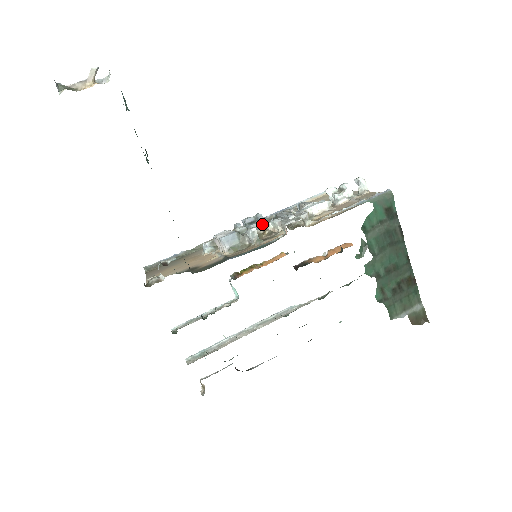
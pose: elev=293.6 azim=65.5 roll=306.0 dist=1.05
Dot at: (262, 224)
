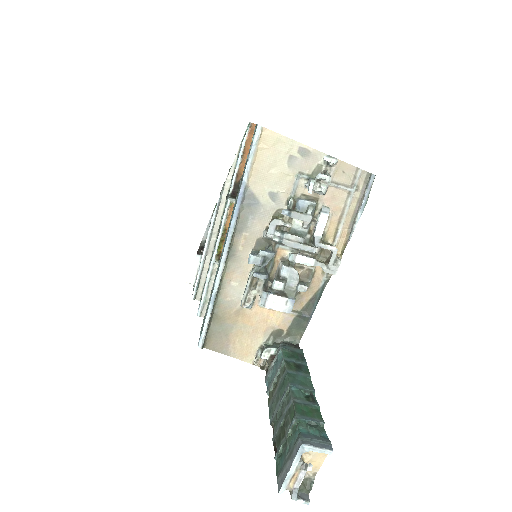
Dot at: (274, 256)
